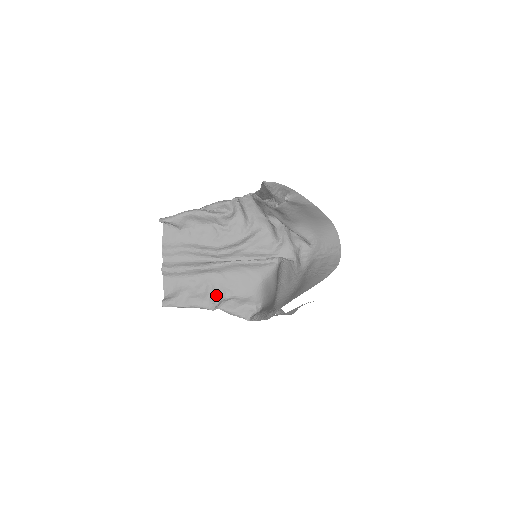
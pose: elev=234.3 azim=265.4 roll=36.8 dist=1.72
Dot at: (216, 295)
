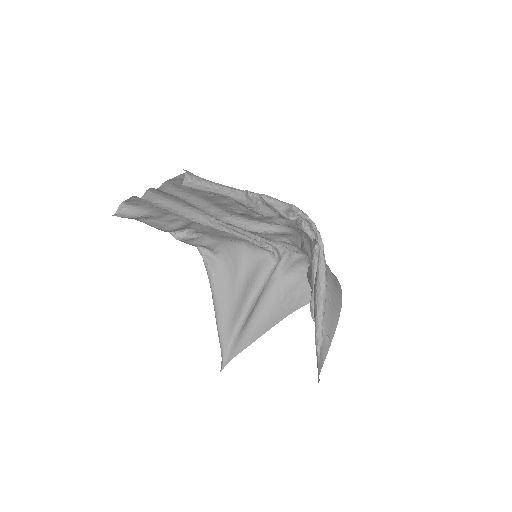
Dot at: (184, 228)
